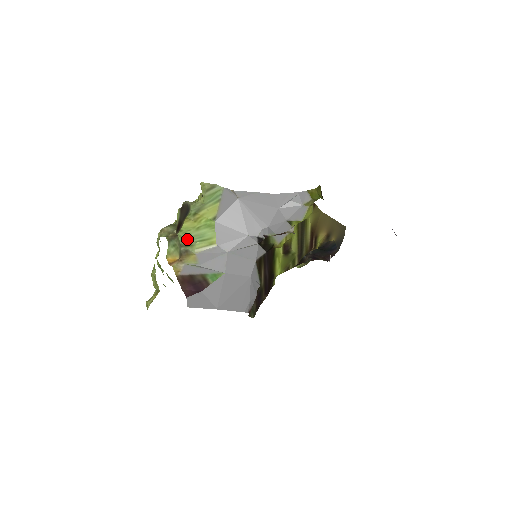
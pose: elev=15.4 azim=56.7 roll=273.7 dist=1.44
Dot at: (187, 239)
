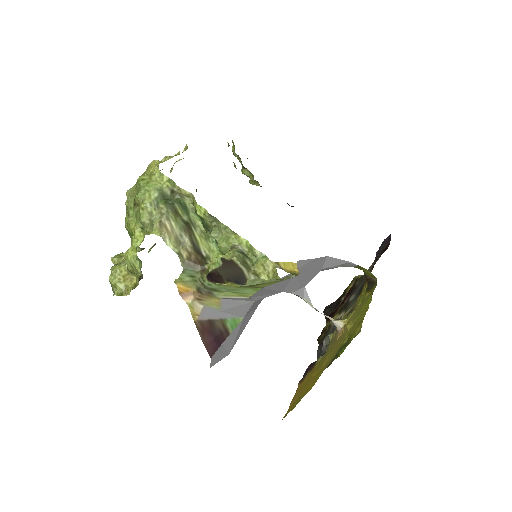
Dot at: (218, 287)
